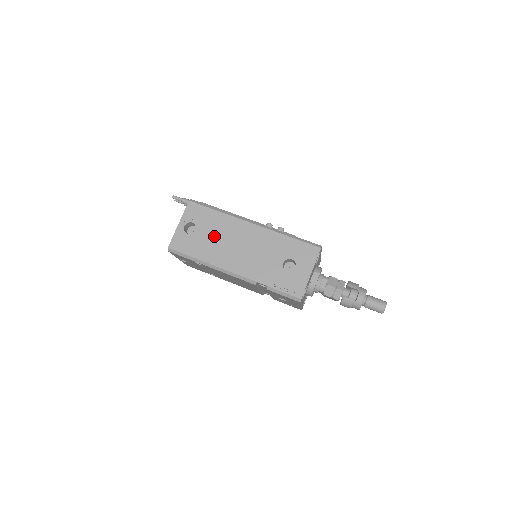
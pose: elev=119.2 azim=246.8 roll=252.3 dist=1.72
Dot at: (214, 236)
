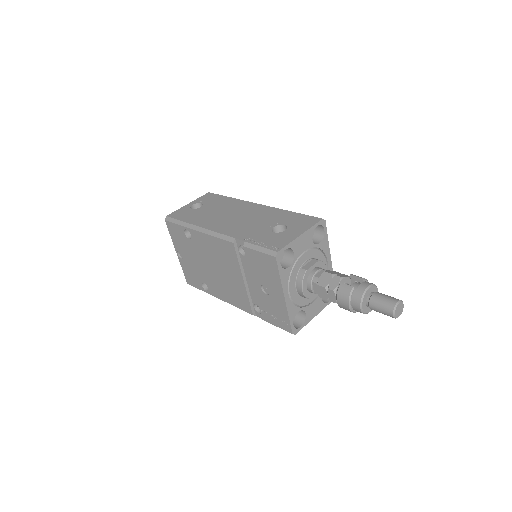
Dot at: (215, 210)
